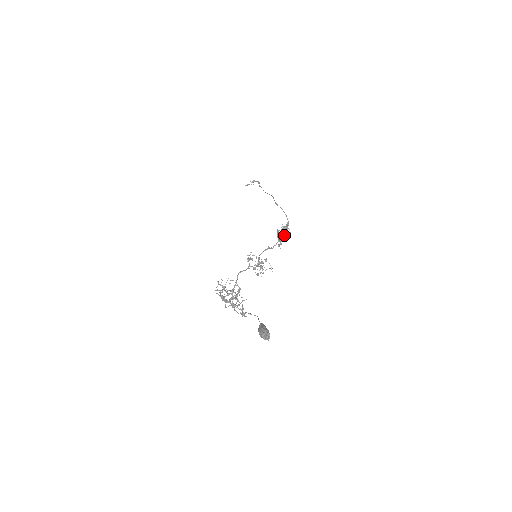
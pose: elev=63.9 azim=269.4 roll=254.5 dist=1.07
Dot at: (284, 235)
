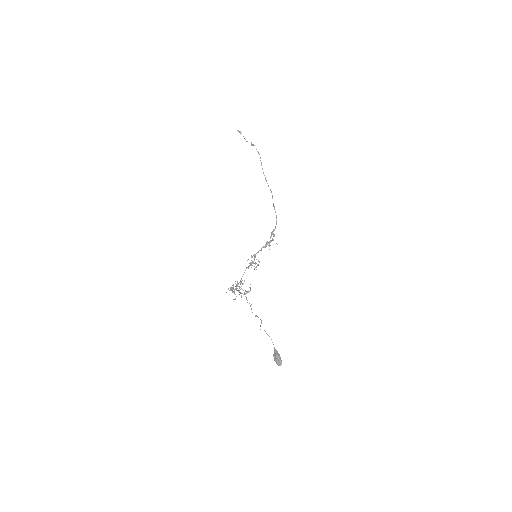
Dot at: occluded
